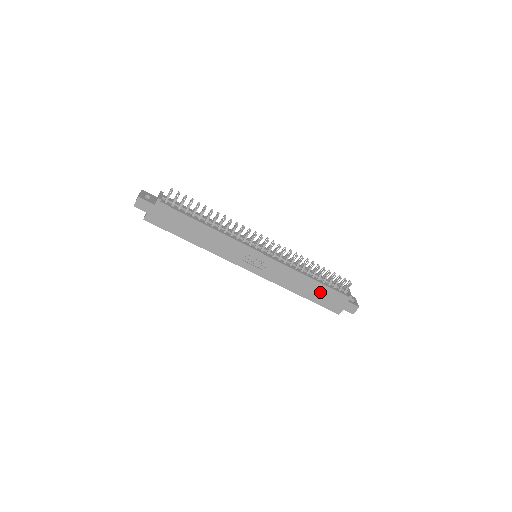
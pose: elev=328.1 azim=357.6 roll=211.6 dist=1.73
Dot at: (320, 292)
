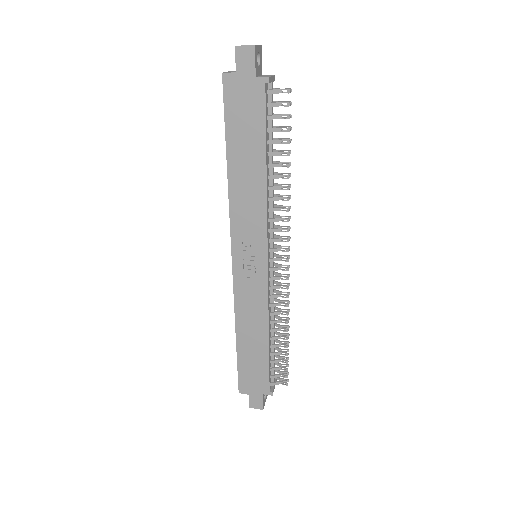
Dot at: (256, 358)
